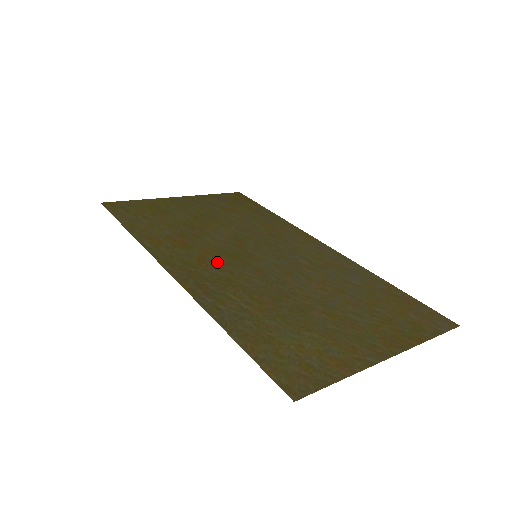
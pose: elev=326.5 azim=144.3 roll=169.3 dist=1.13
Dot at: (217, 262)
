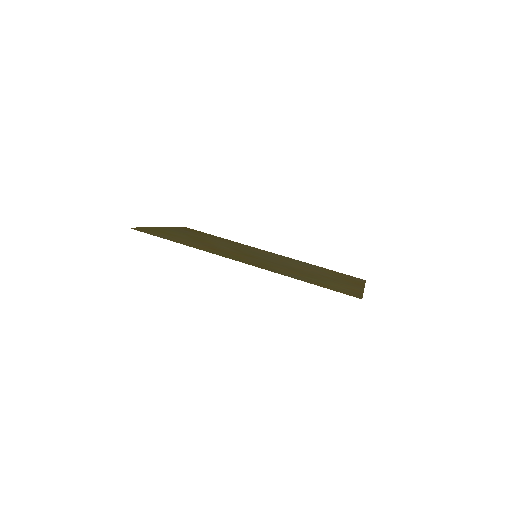
Dot at: (247, 258)
